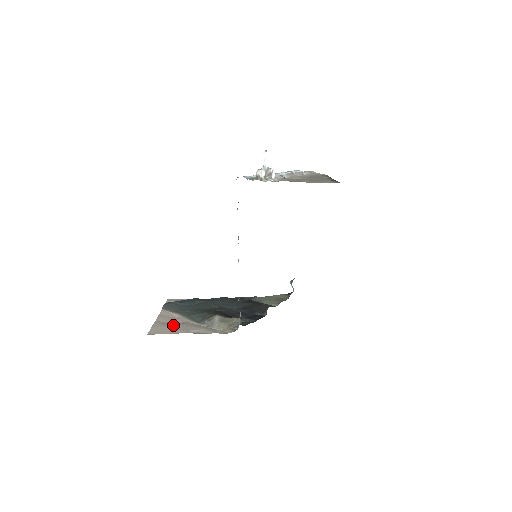
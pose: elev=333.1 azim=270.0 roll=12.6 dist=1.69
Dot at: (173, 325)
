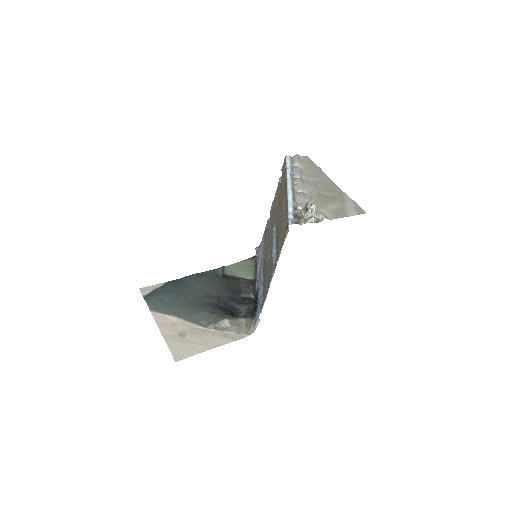
Dot at: (186, 338)
